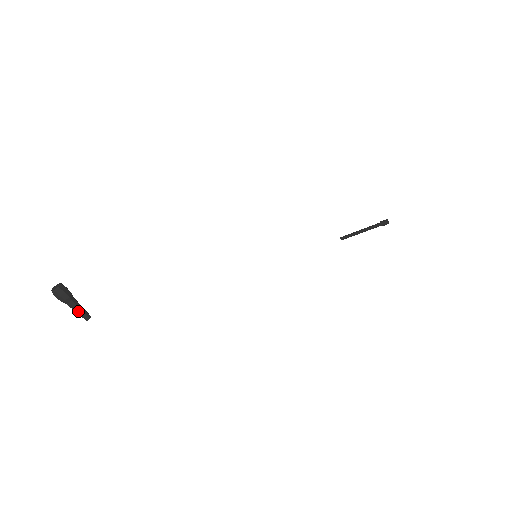
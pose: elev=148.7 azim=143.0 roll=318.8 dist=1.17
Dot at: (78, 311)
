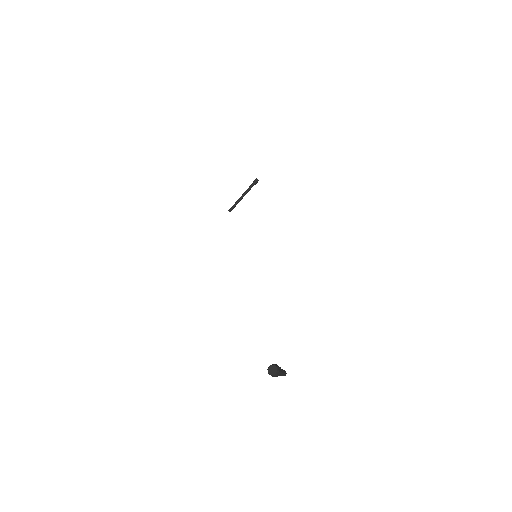
Dot at: (284, 373)
